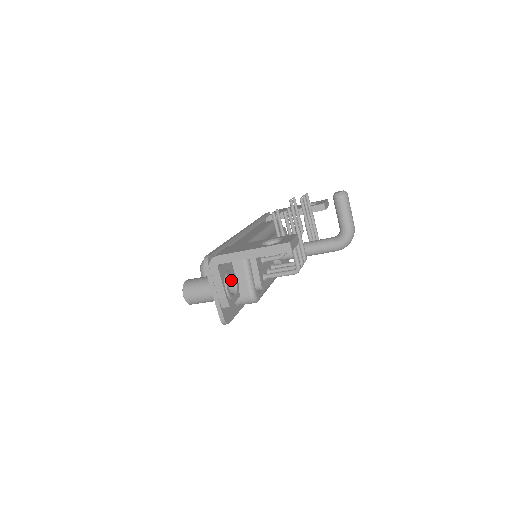
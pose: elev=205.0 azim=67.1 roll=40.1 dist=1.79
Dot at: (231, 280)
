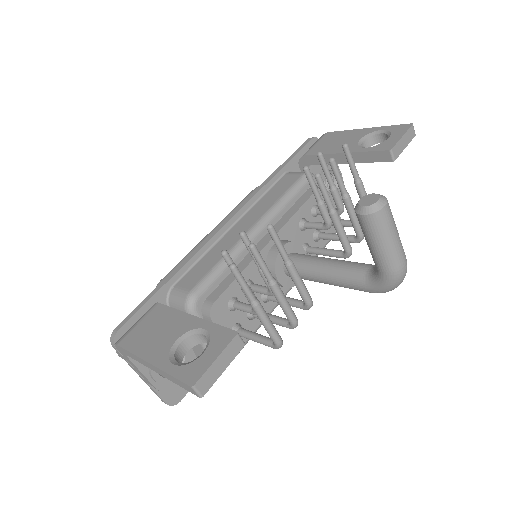
Dot at: occluded
